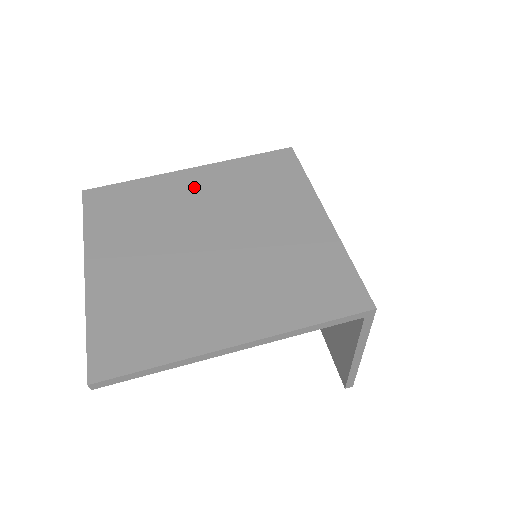
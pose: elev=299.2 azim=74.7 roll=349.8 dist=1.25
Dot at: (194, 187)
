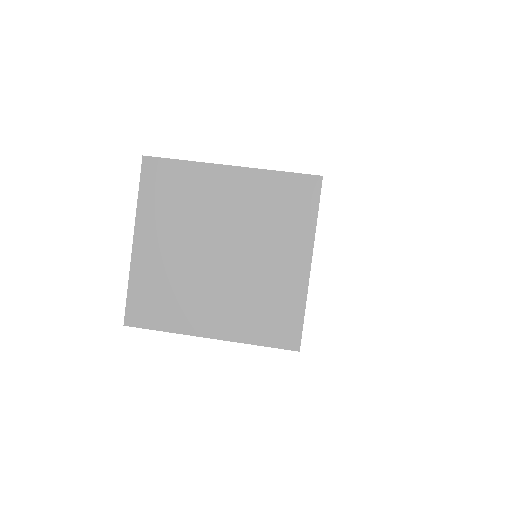
Dot at: (227, 190)
